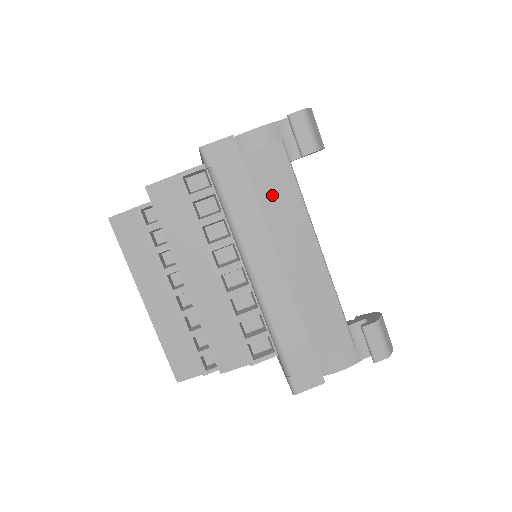
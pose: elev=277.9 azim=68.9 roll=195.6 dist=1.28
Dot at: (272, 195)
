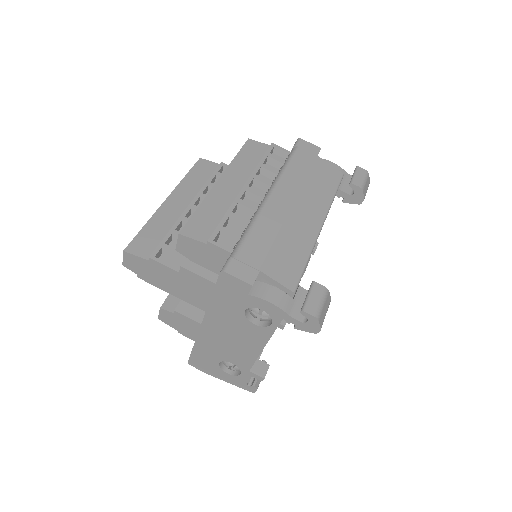
Dot at: (318, 181)
